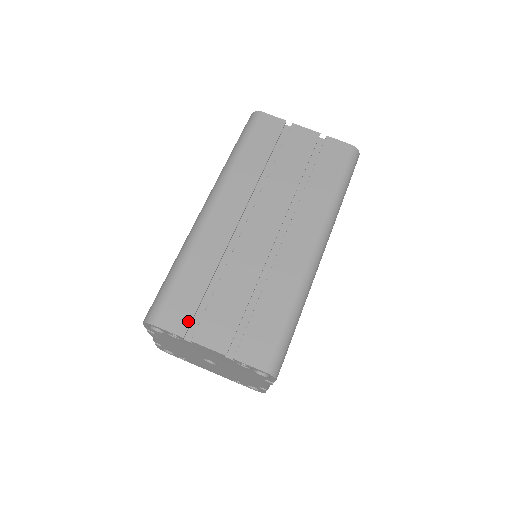
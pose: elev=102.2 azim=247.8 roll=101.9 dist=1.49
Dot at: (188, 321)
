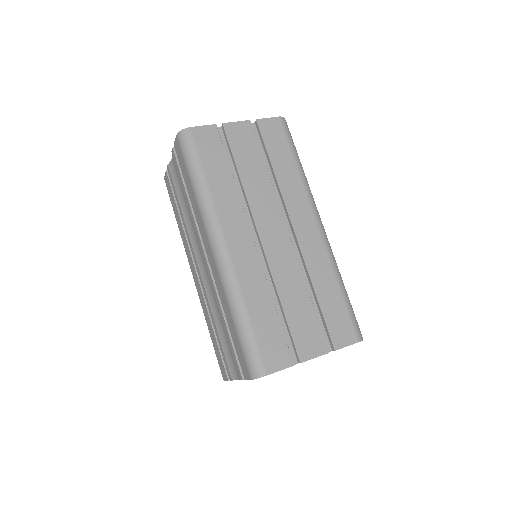
Dot at: (287, 351)
